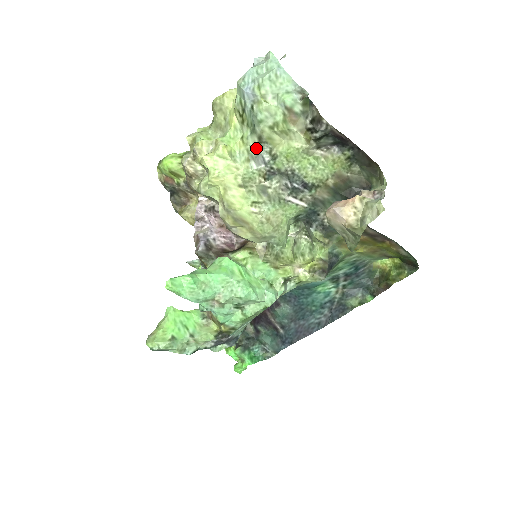
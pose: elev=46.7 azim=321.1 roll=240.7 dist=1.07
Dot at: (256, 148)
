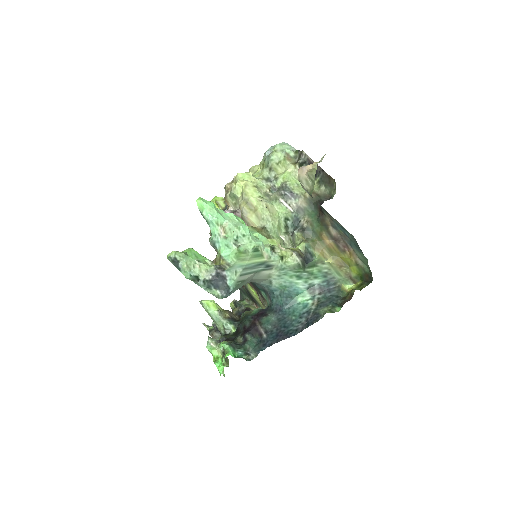
Dot at: (267, 176)
